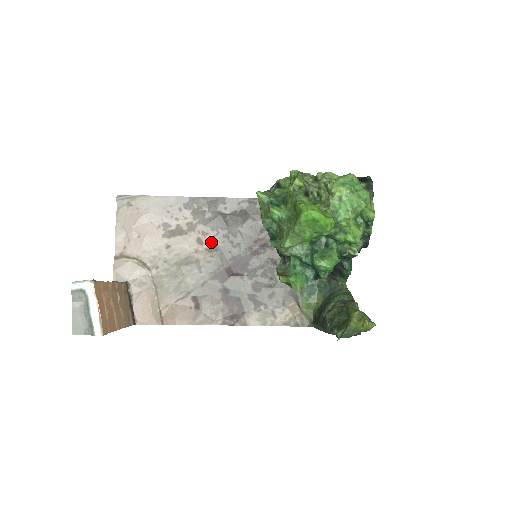
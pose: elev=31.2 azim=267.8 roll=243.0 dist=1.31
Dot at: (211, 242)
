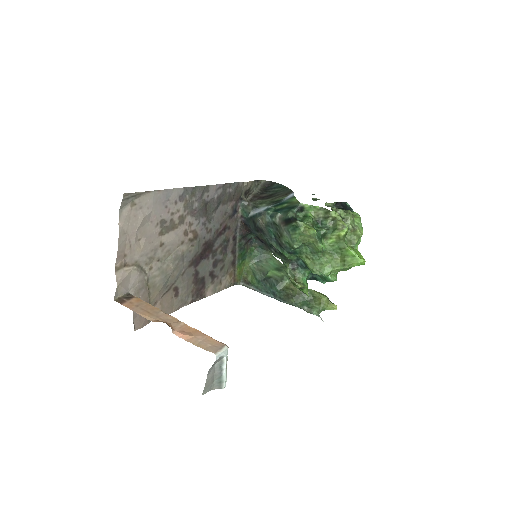
Dot at: (194, 232)
